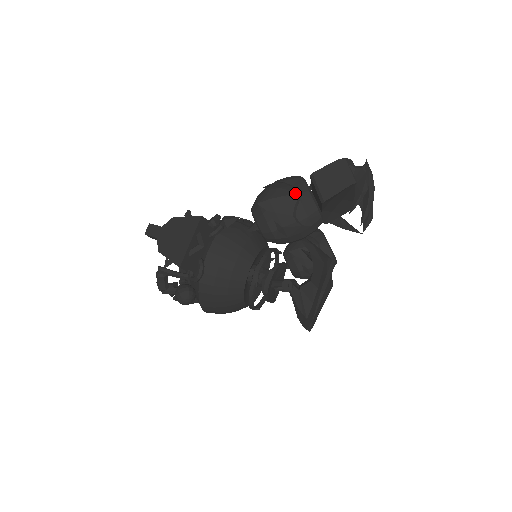
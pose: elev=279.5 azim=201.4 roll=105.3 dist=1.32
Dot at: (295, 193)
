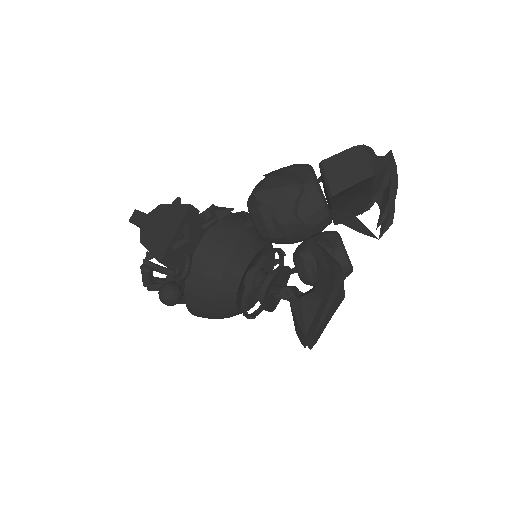
Dot at: (298, 184)
